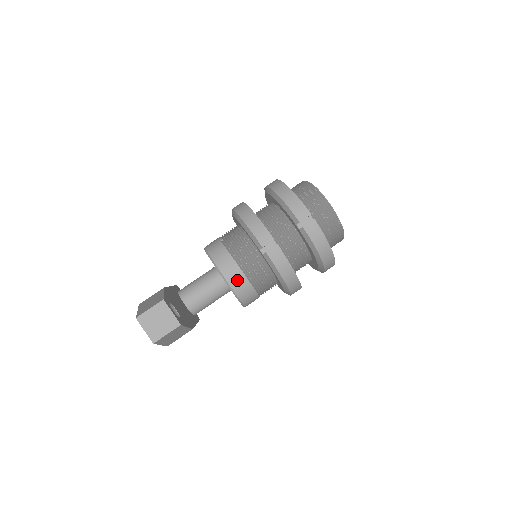
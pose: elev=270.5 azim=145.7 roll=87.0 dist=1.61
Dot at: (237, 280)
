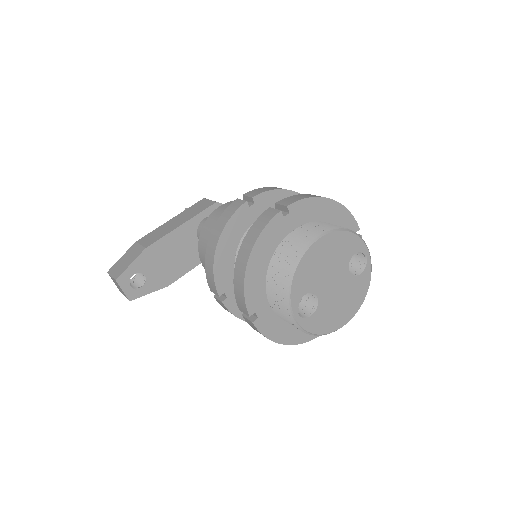
Dot at: occluded
